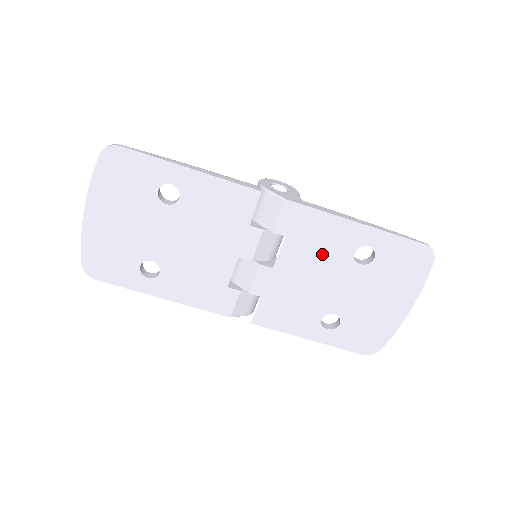
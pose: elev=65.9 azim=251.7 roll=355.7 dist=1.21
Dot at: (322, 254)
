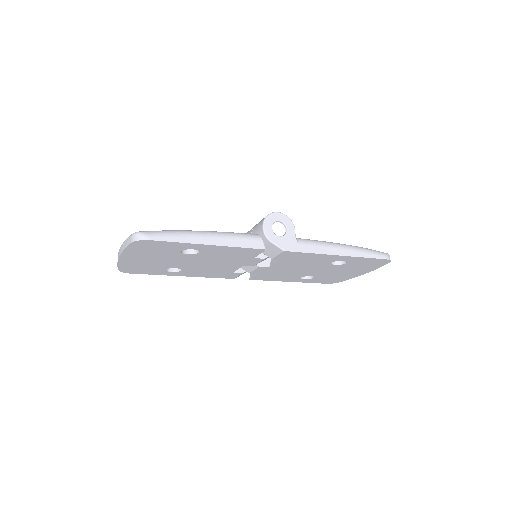
Dot at: (308, 263)
